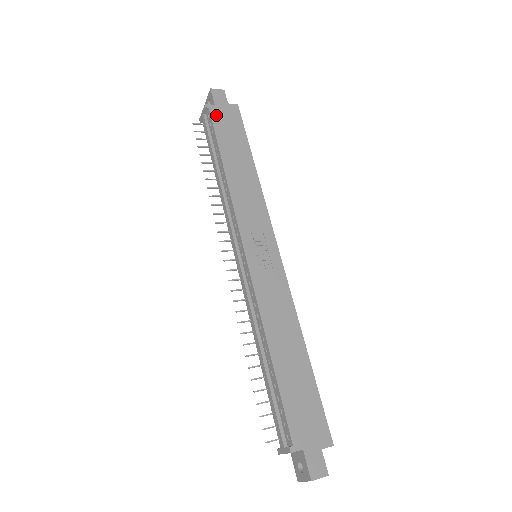
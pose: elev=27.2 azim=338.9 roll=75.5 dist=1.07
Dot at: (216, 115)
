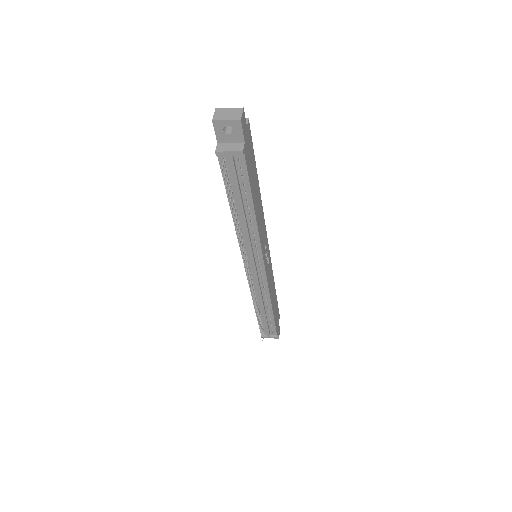
Dot at: (247, 157)
